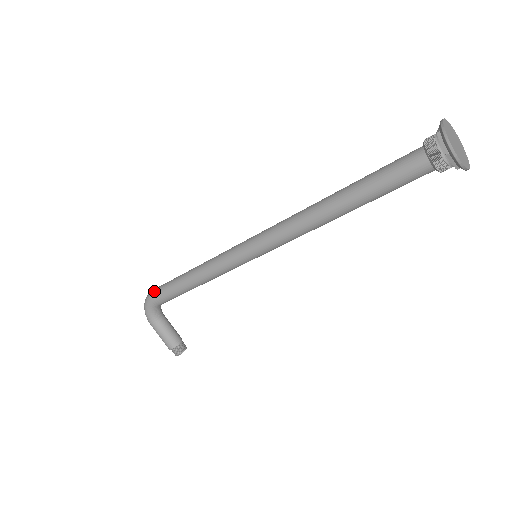
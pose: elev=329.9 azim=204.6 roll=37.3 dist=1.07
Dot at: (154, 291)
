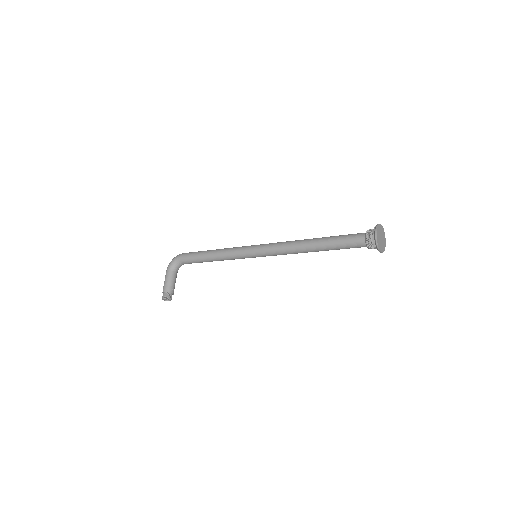
Dot at: occluded
